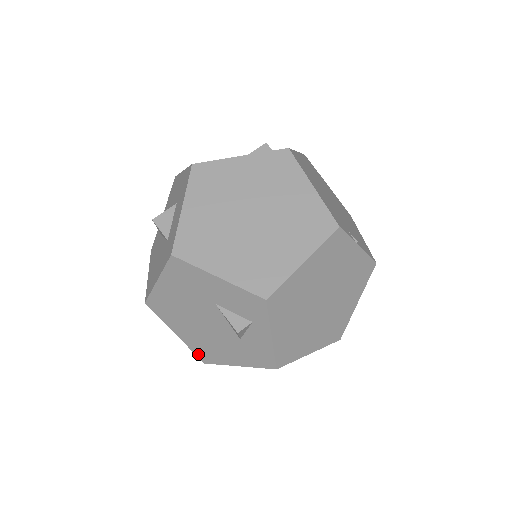
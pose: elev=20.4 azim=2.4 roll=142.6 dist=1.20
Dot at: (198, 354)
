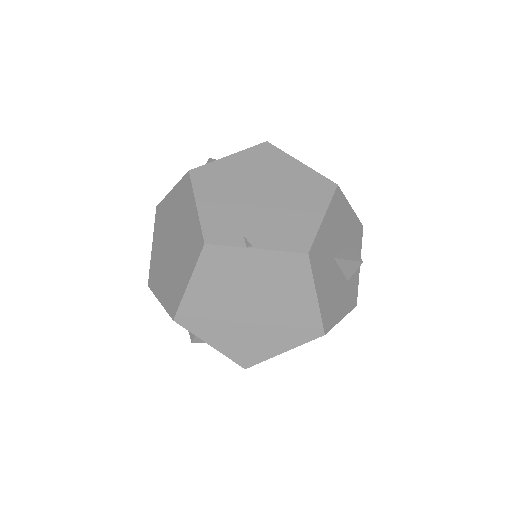
Dot at: occluded
